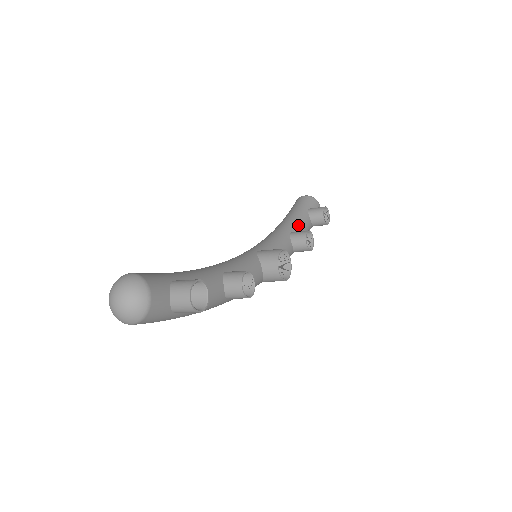
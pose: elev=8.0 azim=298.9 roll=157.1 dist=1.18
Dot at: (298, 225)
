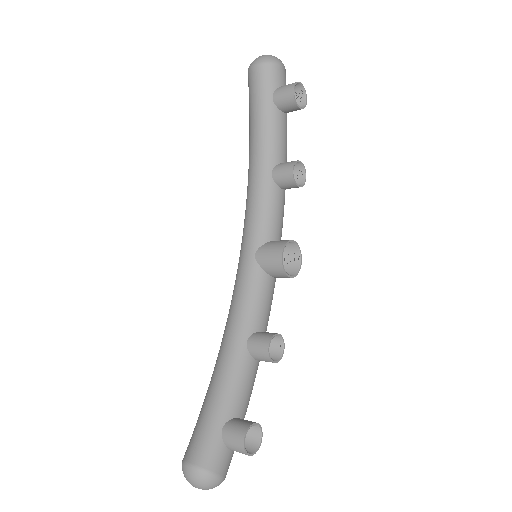
Dot at: (274, 146)
